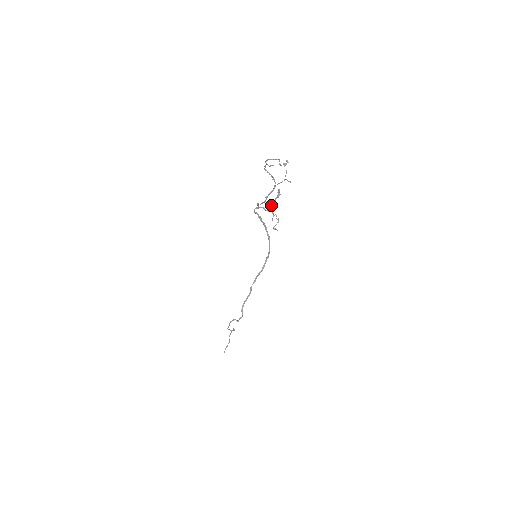
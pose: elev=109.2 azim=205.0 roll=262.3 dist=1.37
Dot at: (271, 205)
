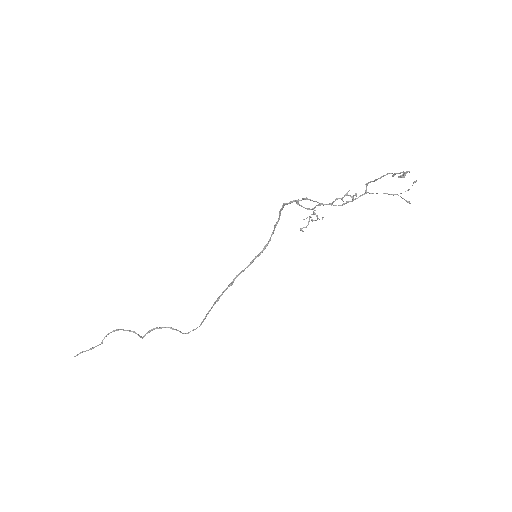
Dot at: occluded
